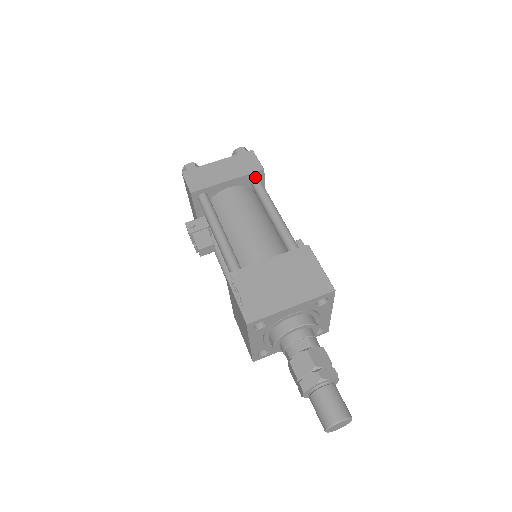
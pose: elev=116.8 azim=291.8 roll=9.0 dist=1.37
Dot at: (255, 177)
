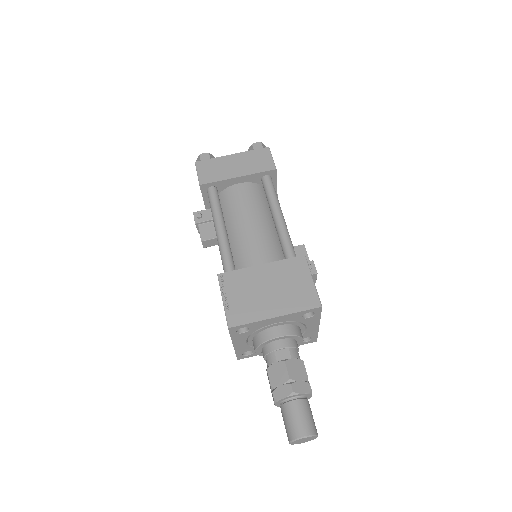
Dot at: (267, 176)
